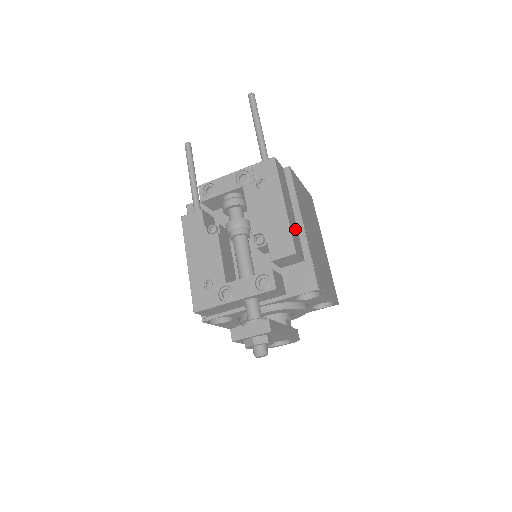
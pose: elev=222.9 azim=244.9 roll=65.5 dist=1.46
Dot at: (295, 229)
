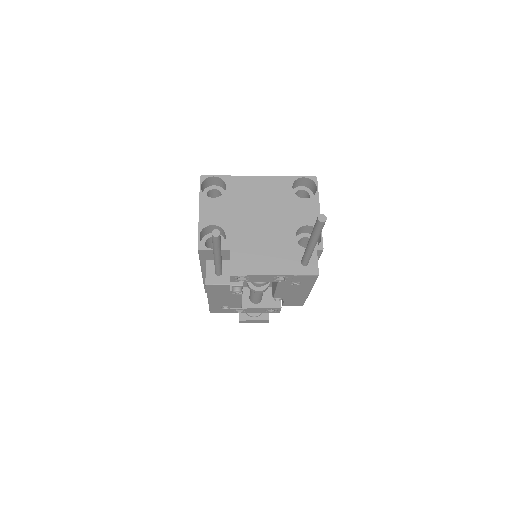
Dot at: occluded
